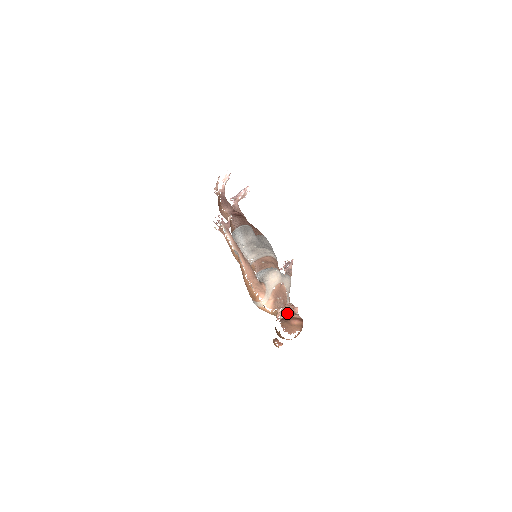
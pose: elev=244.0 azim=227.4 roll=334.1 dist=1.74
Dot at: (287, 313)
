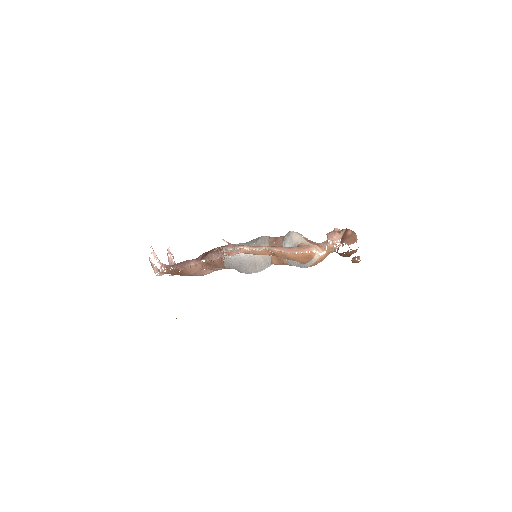
Dot at: (338, 235)
